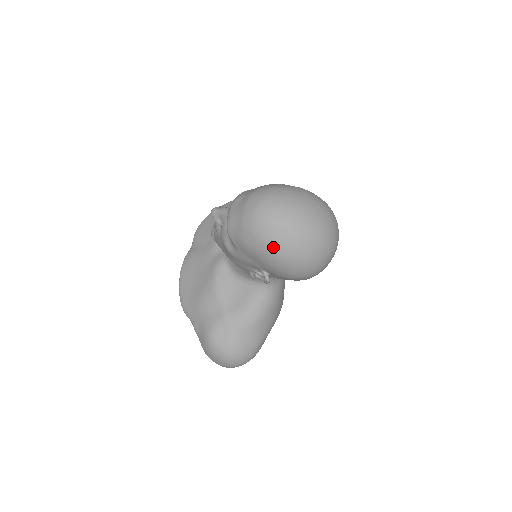
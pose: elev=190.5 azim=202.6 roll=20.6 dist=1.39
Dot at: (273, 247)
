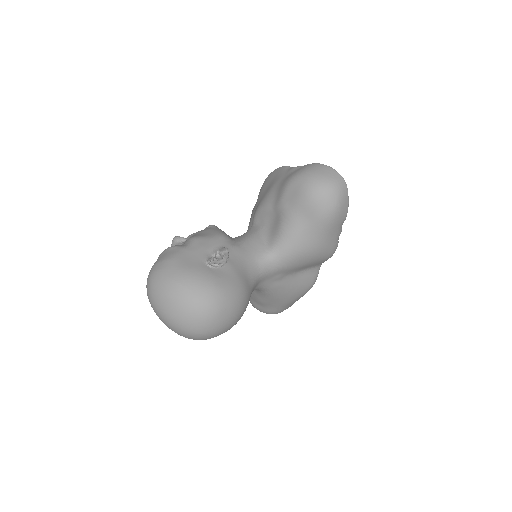
Dot at: occluded
